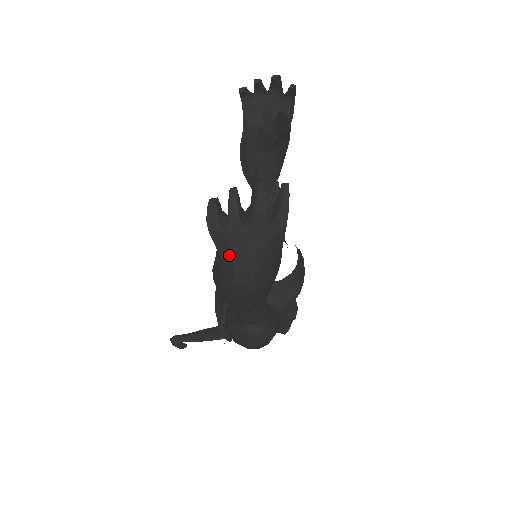
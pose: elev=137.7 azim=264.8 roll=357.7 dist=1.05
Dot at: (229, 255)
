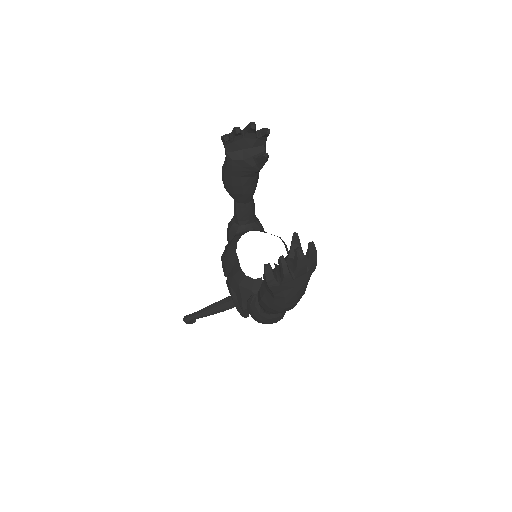
Dot at: (282, 296)
